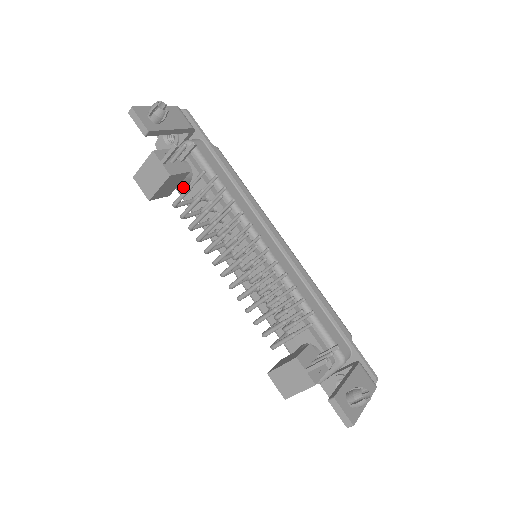
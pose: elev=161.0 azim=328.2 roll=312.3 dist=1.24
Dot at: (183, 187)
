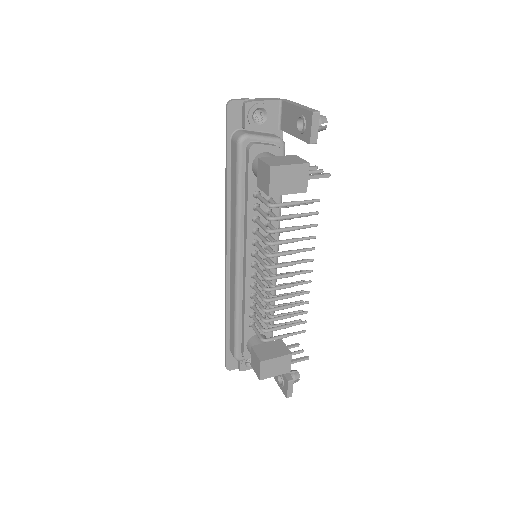
Dot at: (255, 177)
